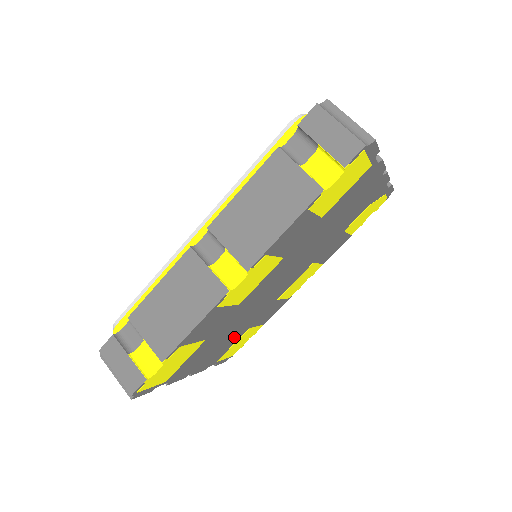
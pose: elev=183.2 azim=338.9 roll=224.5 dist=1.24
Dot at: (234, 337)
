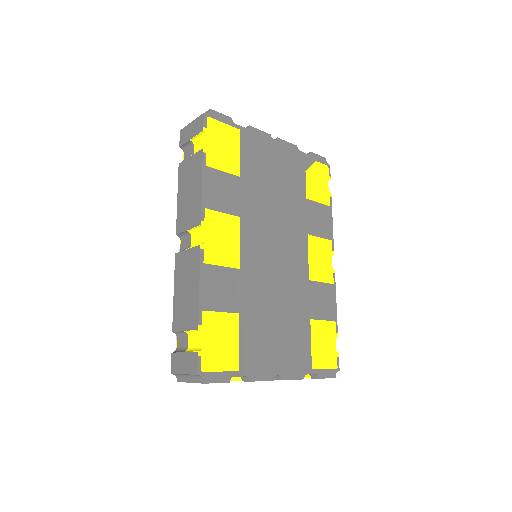
Dot at: (297, 328)
